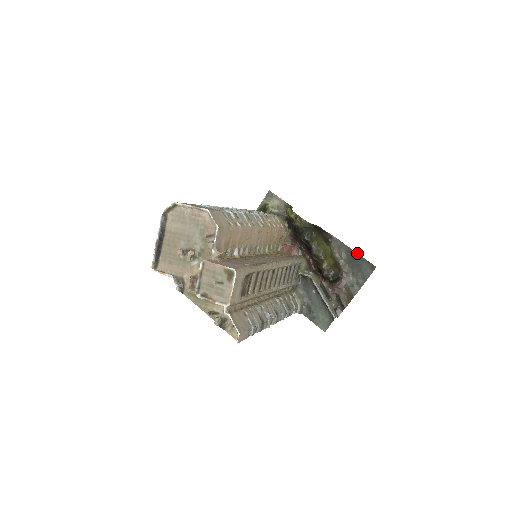
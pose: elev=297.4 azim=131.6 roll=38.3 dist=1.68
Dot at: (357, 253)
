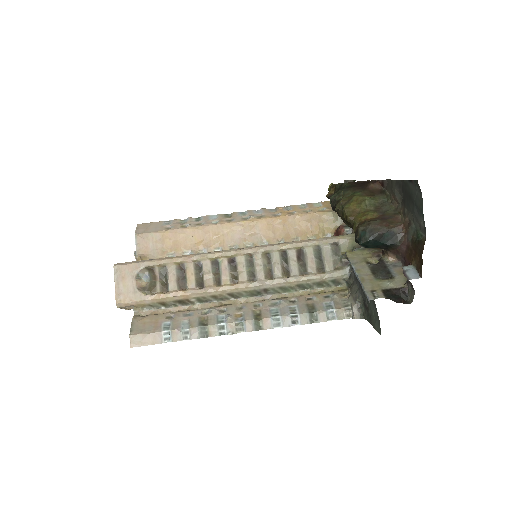
Dot at: (402, 180)
